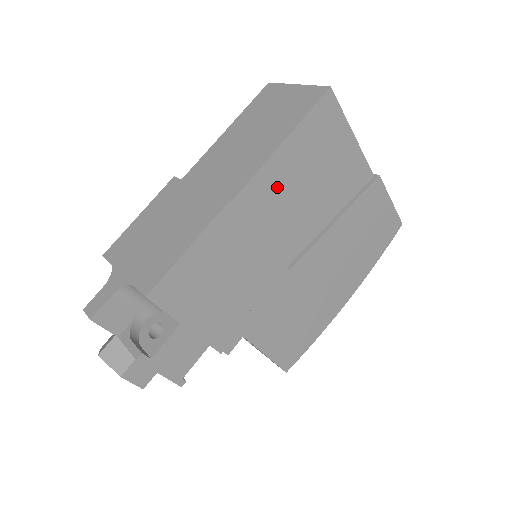
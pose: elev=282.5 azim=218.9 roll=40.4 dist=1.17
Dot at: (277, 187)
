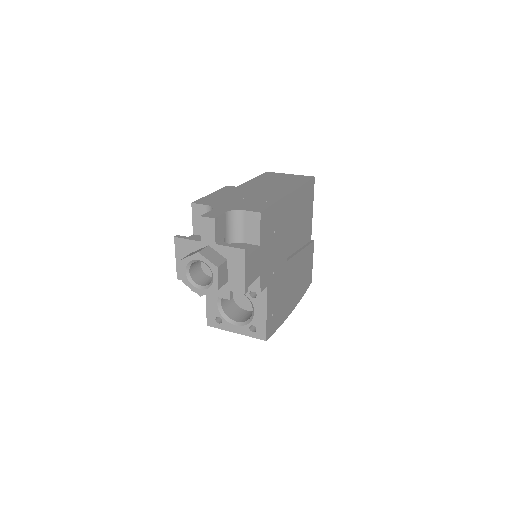
Dot at: (295, 207)
